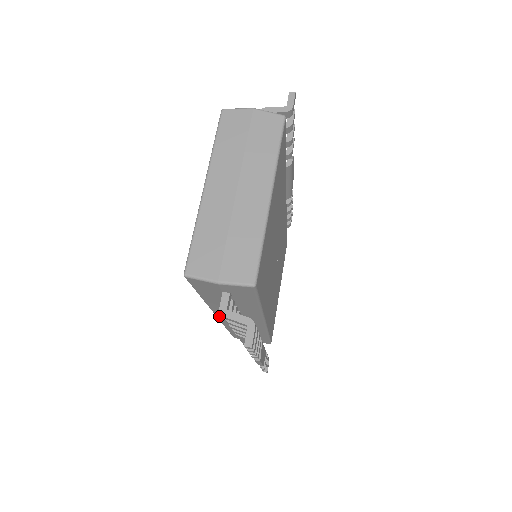
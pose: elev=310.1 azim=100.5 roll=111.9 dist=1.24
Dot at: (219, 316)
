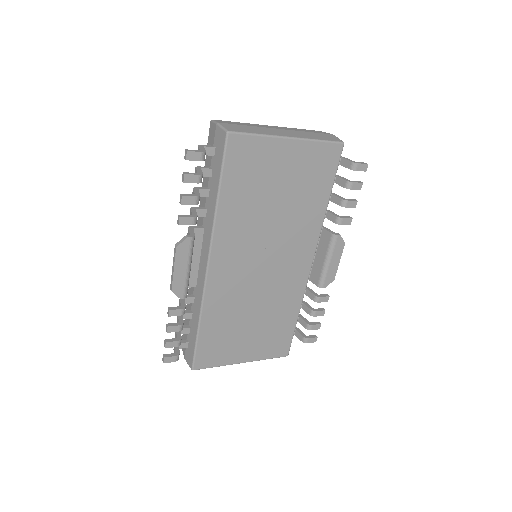
Dot at: occluded
